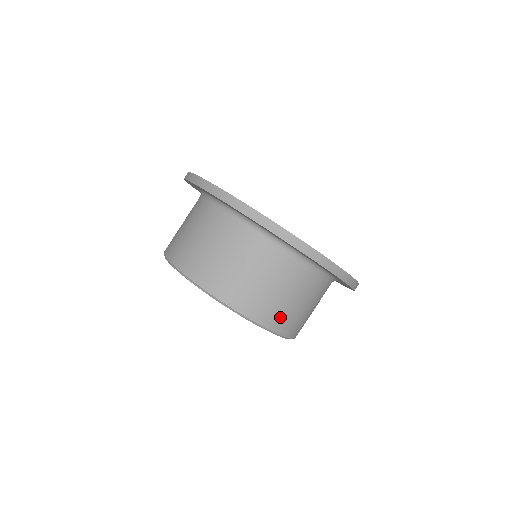
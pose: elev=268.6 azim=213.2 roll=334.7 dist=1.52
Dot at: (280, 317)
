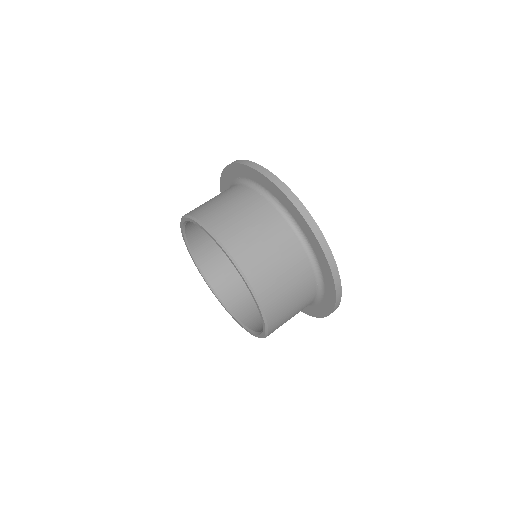
Dot at: (277, 308)
